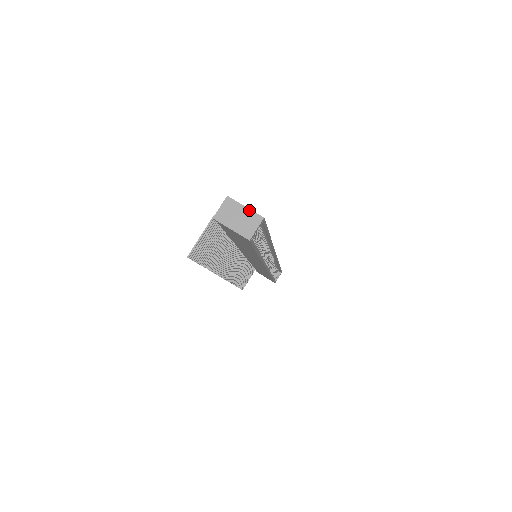
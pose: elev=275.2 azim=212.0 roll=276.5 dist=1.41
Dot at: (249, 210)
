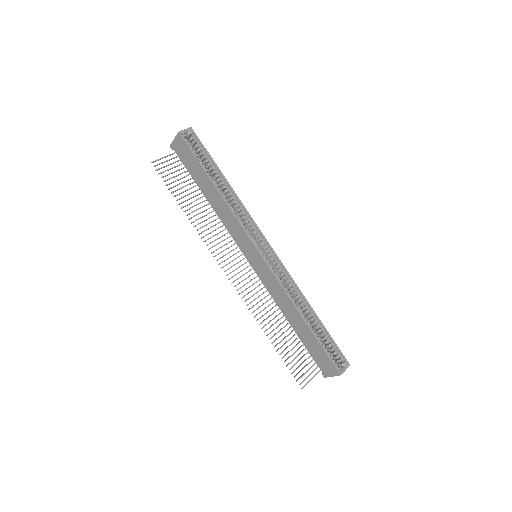
Dot at: occluded
